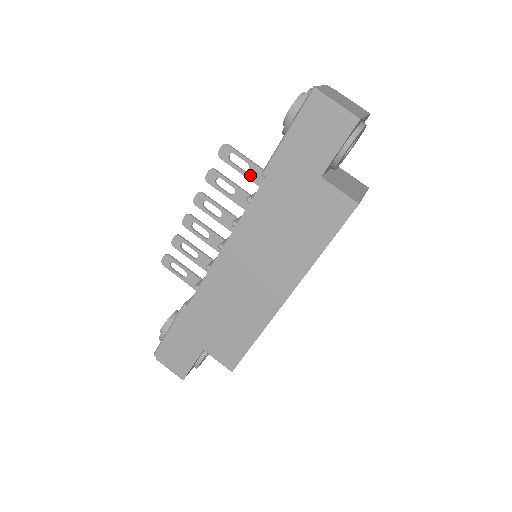
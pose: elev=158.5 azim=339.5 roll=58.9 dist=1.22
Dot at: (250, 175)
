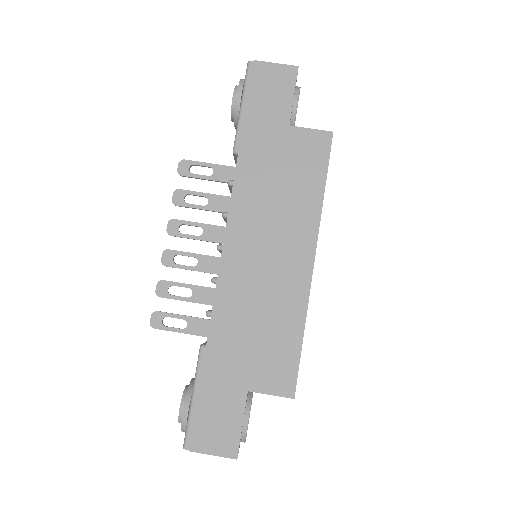
Dot at: (217, 177)
